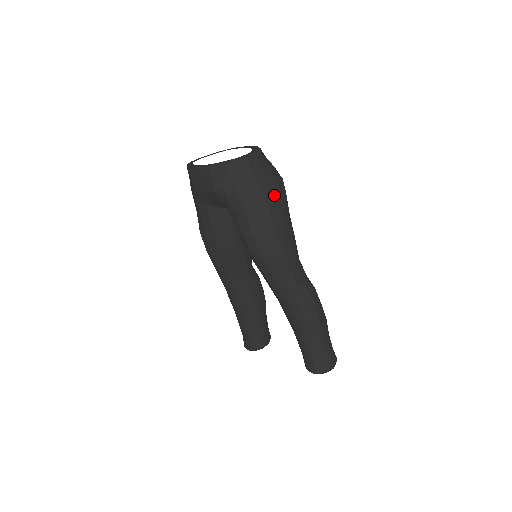
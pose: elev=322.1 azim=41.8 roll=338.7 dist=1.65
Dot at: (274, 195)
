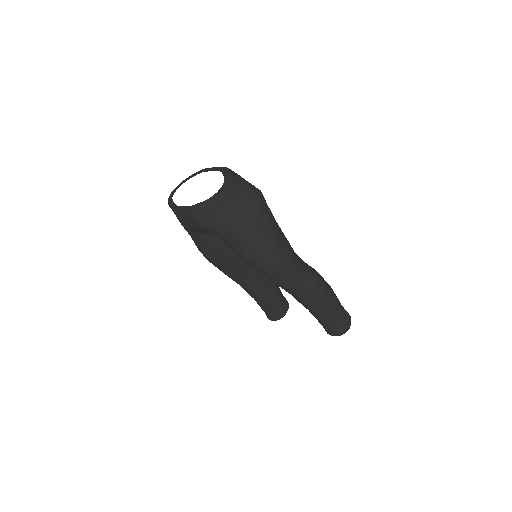
Dot at: (257, 215)
